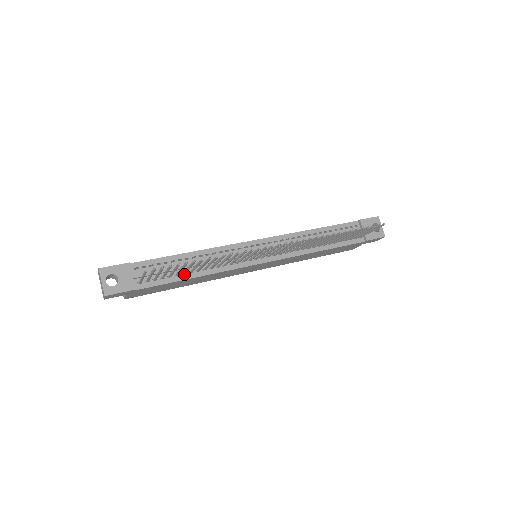
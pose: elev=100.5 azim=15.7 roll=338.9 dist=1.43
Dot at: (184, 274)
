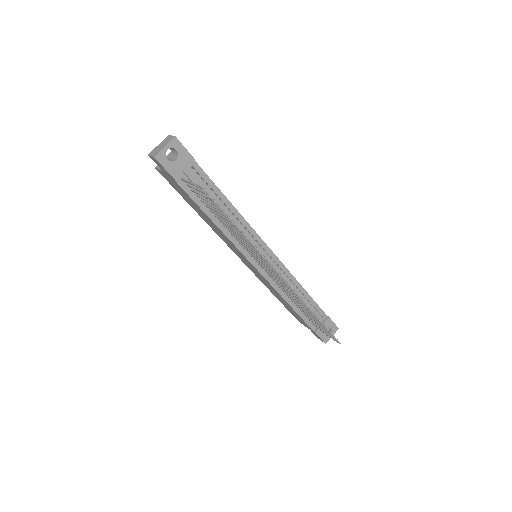
Dot at: (211, 211)
